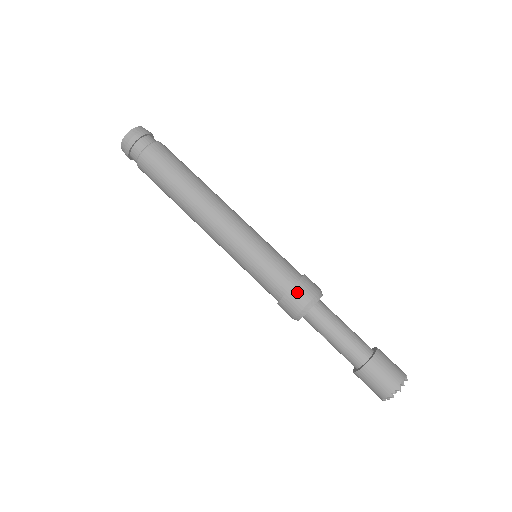
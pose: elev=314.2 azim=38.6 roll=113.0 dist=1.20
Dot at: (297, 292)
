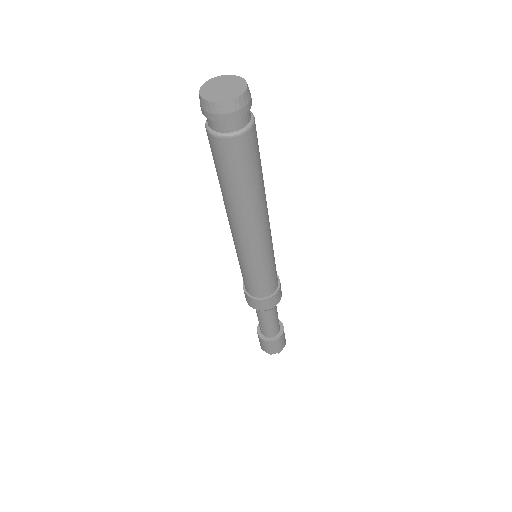
Dot at: (270, 301)
